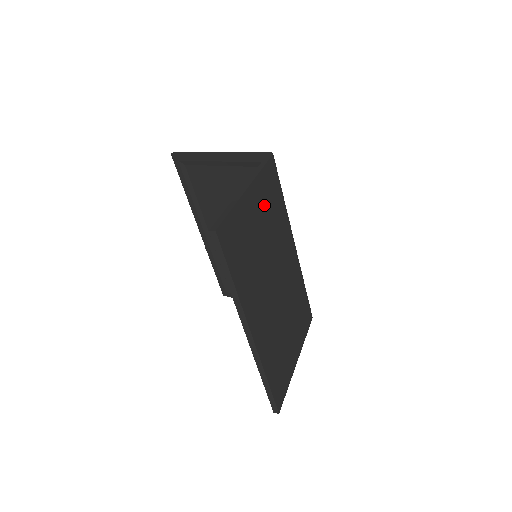
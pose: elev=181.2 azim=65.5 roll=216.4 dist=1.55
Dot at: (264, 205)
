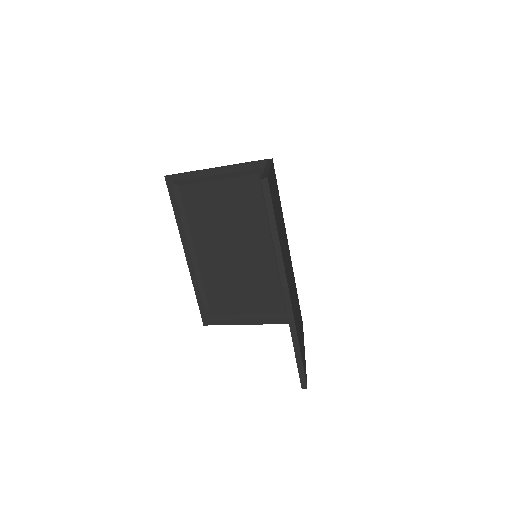
Dot at: (276, 191)
